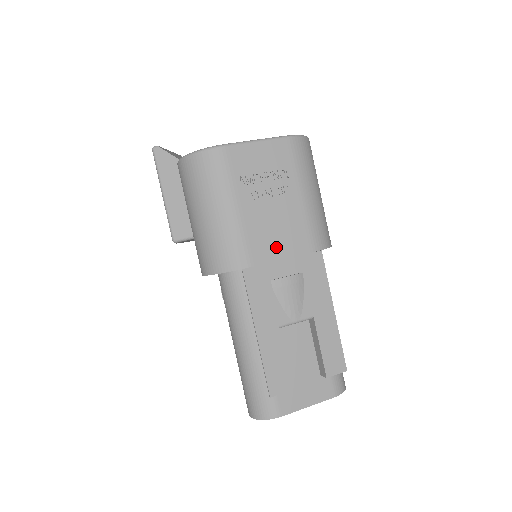
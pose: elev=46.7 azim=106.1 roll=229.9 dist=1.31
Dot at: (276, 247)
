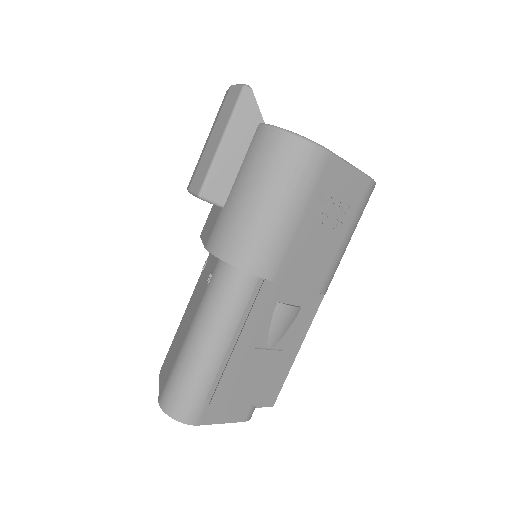
Dot at: (300, 273)
